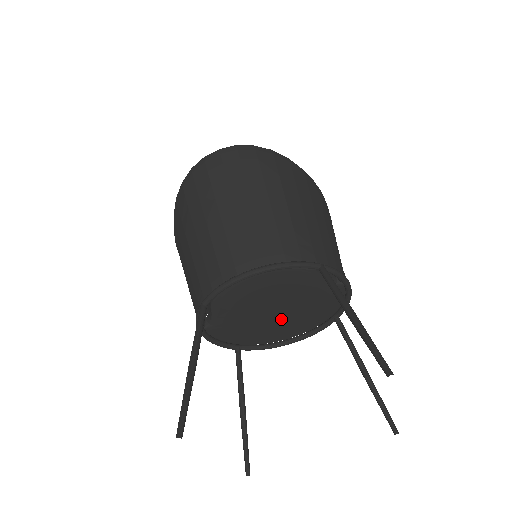
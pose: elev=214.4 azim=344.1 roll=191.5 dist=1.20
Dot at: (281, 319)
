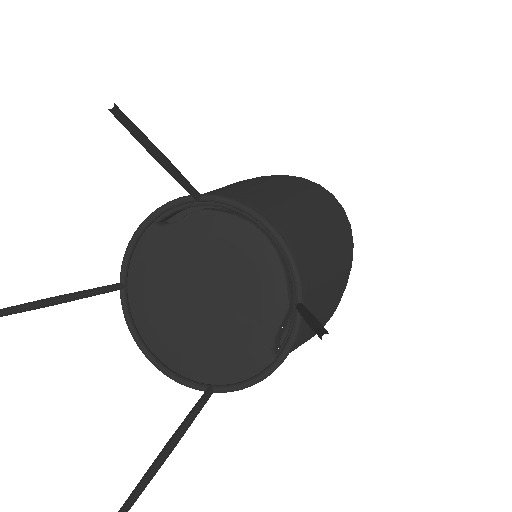
Dot at: (192, 313)
